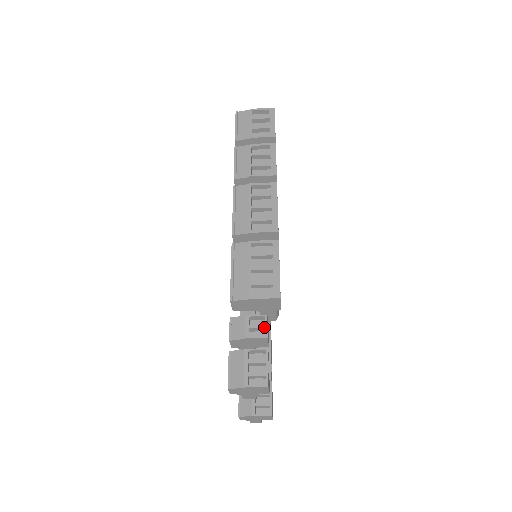
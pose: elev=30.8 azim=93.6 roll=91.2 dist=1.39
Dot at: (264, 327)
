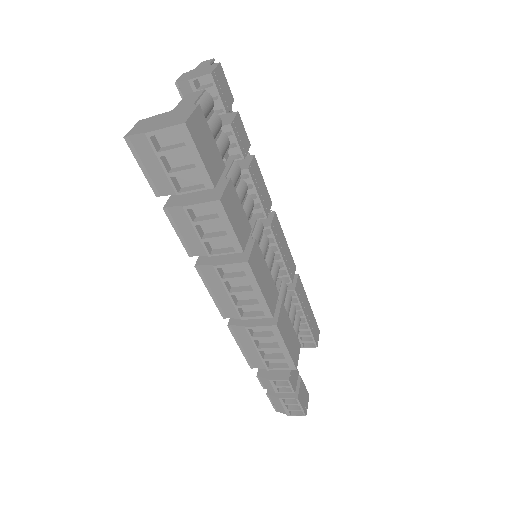
Dot at: (289, 387)
